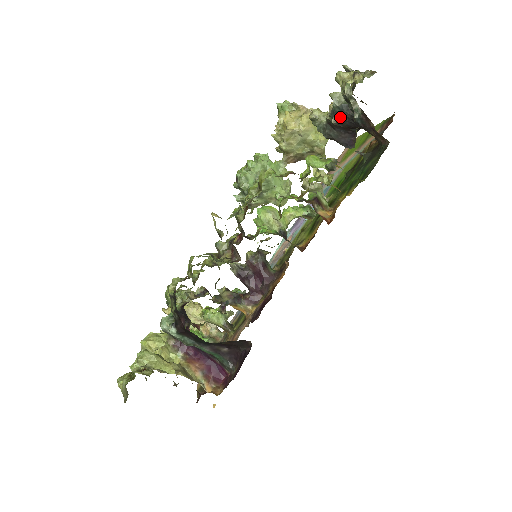
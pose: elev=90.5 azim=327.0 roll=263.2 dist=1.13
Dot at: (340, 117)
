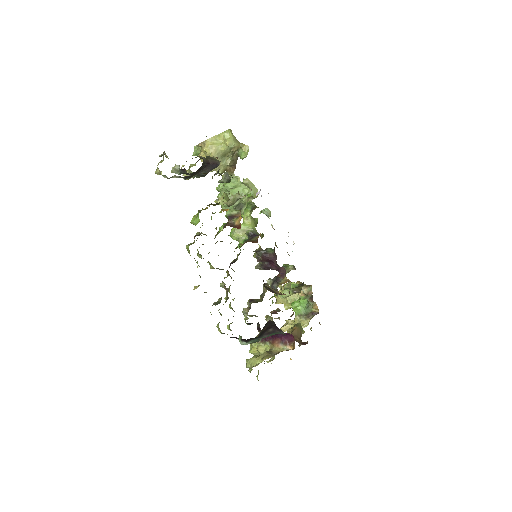
Dot at: (188, 174)
